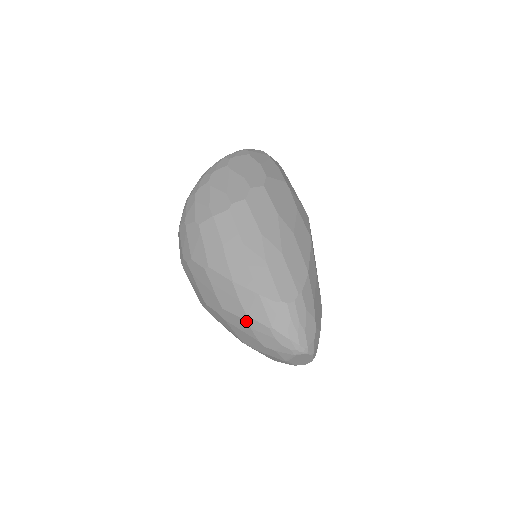
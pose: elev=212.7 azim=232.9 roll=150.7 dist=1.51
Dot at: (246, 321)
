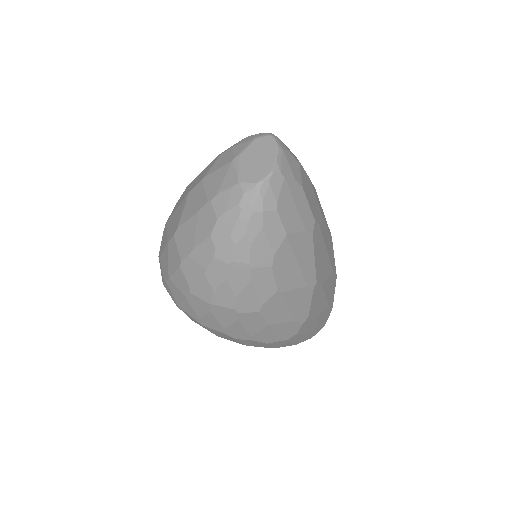
Dot at: occluded
